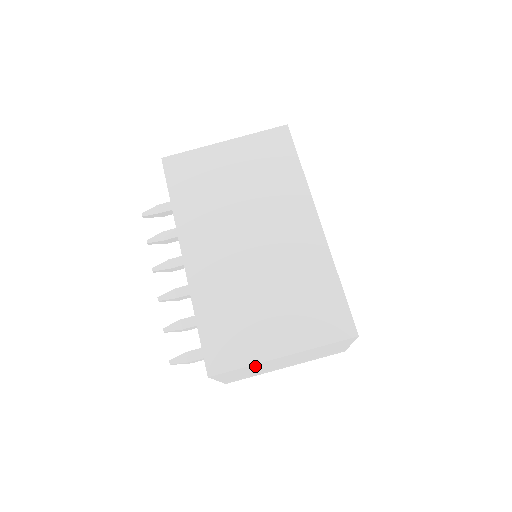
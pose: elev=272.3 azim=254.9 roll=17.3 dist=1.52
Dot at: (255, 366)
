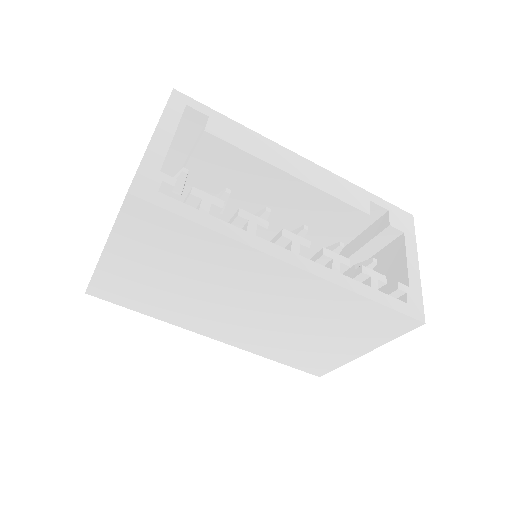
Dot at: occluded
